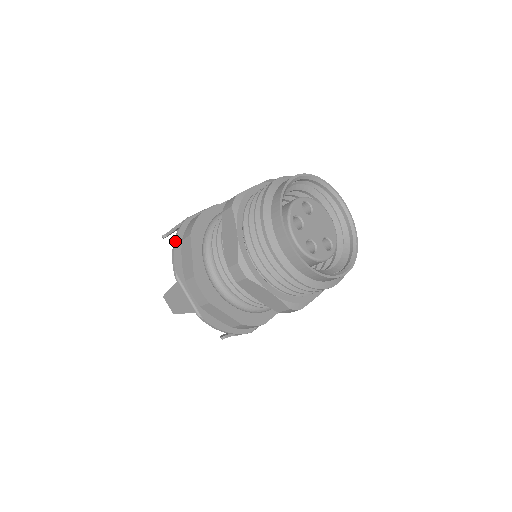
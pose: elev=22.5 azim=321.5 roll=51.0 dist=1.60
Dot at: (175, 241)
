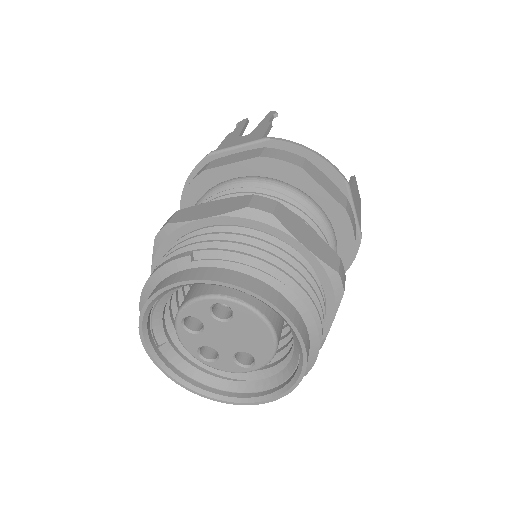
Dot at: (186, 180)
